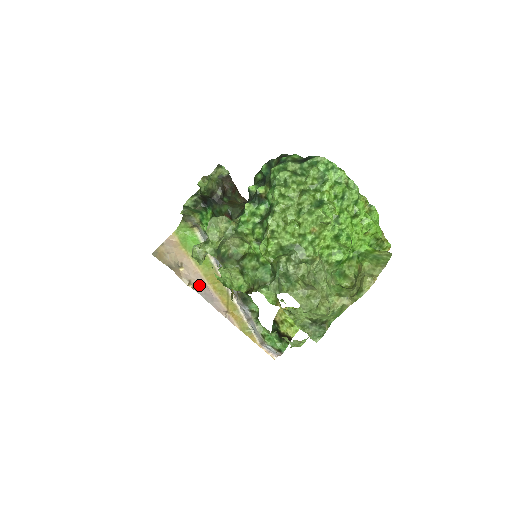
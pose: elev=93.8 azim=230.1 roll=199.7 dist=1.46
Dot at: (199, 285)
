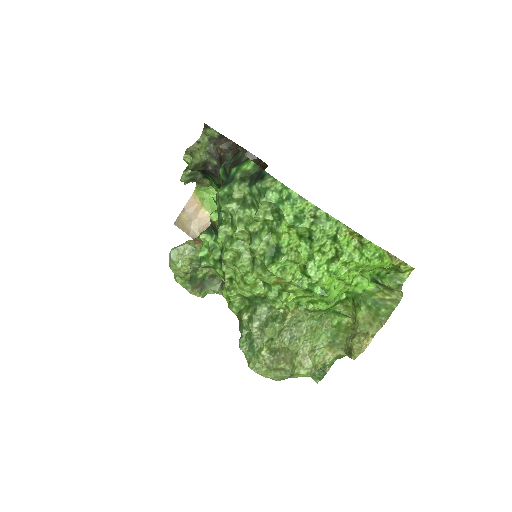
Dot at: occluded
